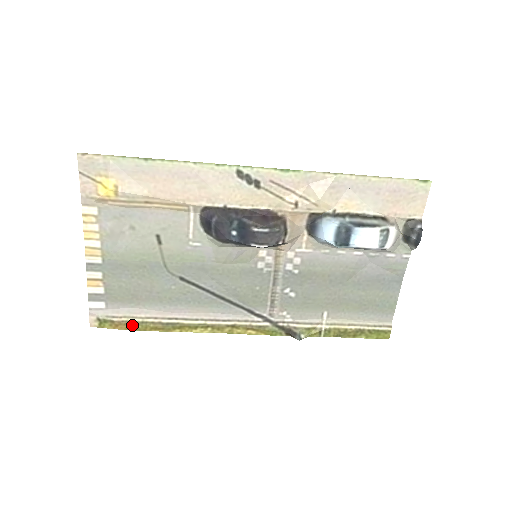
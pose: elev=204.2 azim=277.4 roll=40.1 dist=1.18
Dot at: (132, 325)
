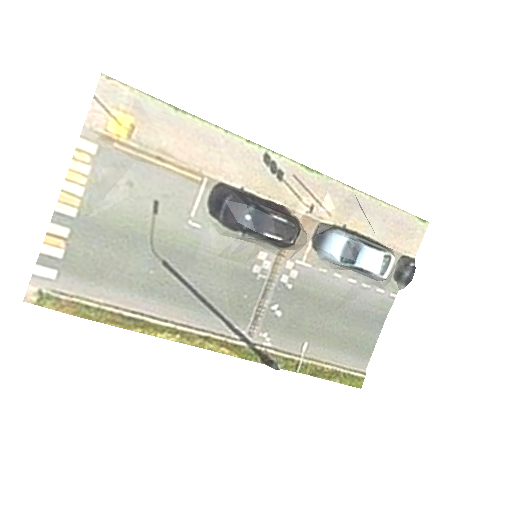
Dot at: (83, 310)
